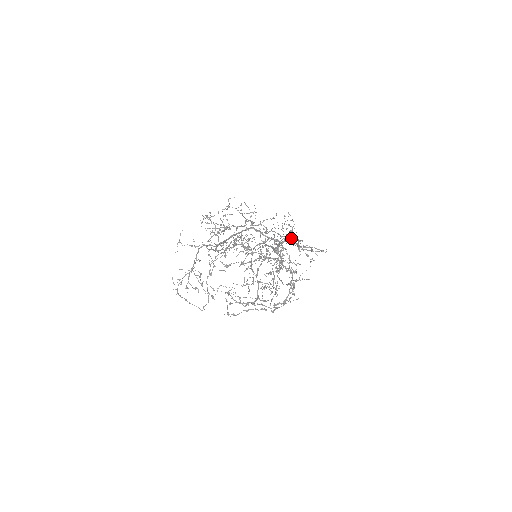
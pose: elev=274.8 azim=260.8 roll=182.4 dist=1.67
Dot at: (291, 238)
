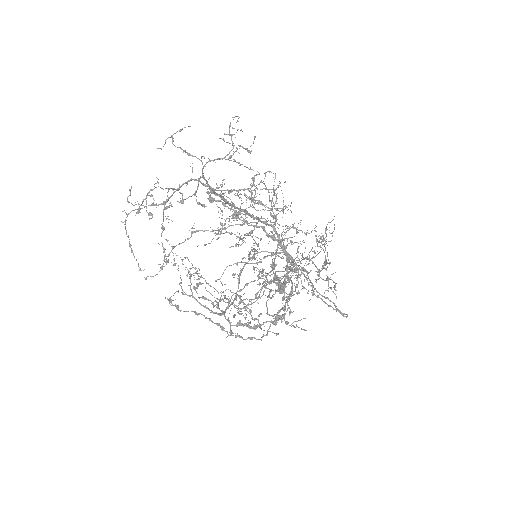
Dot at: occluded
